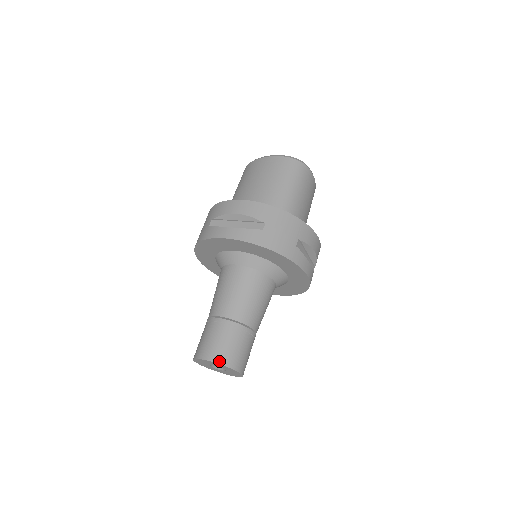
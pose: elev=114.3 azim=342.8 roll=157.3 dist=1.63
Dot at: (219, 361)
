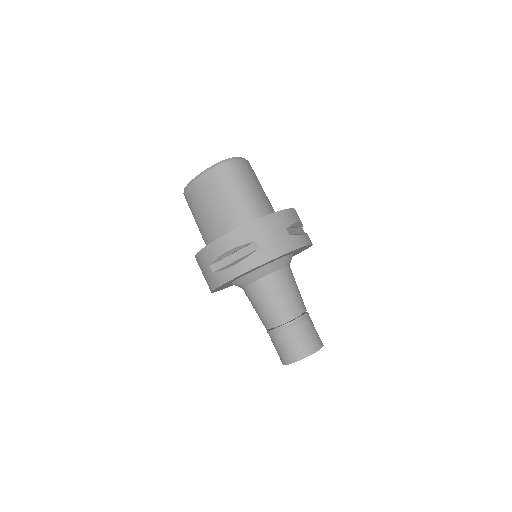
Dot at: (306, 355)
